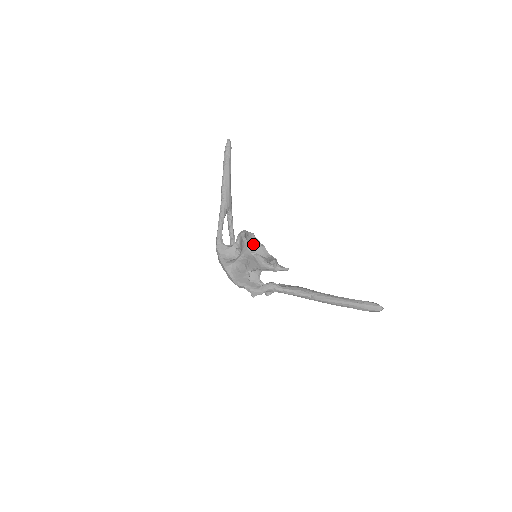
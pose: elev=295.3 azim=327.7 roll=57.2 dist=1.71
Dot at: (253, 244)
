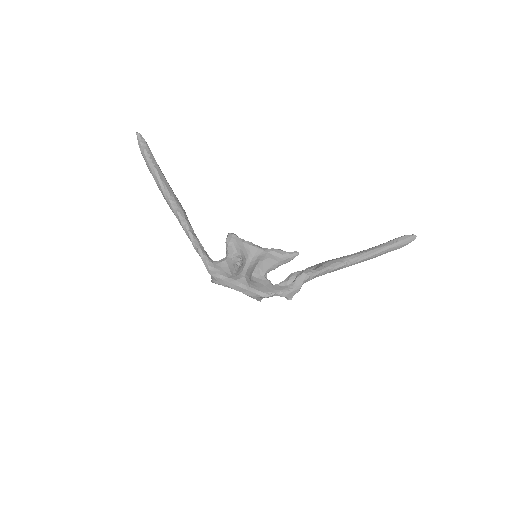
Dot at: occluded
